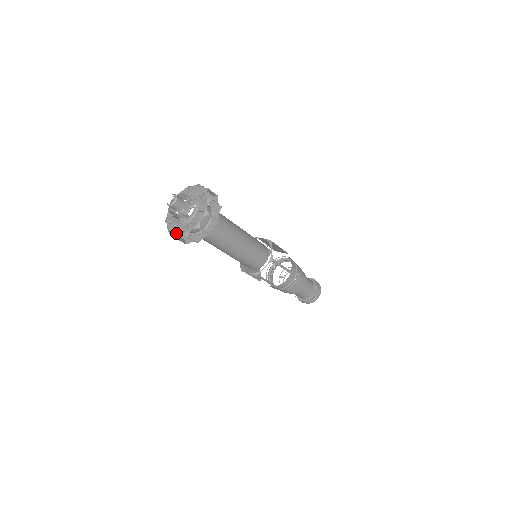
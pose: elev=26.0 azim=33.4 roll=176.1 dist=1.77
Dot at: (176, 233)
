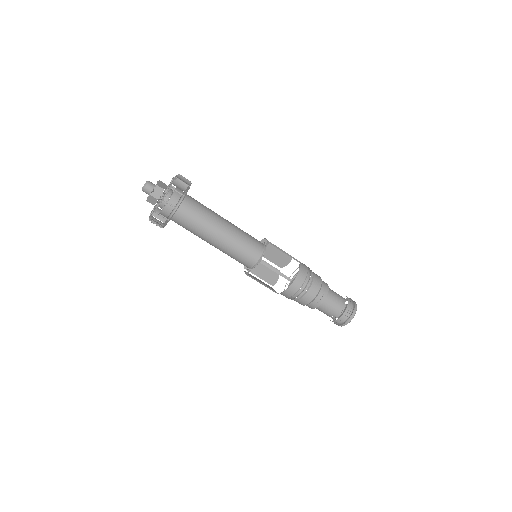
Dot at: (155, 208)
